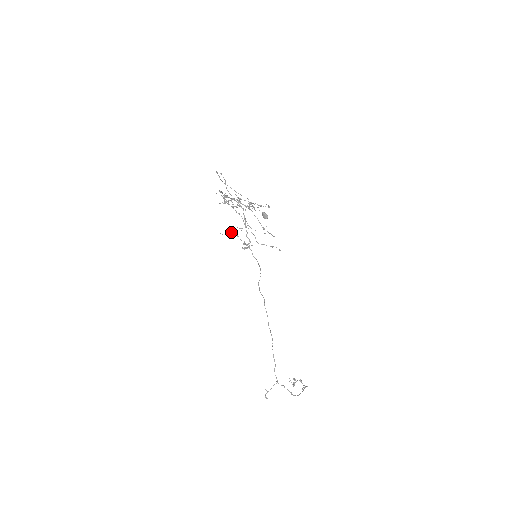
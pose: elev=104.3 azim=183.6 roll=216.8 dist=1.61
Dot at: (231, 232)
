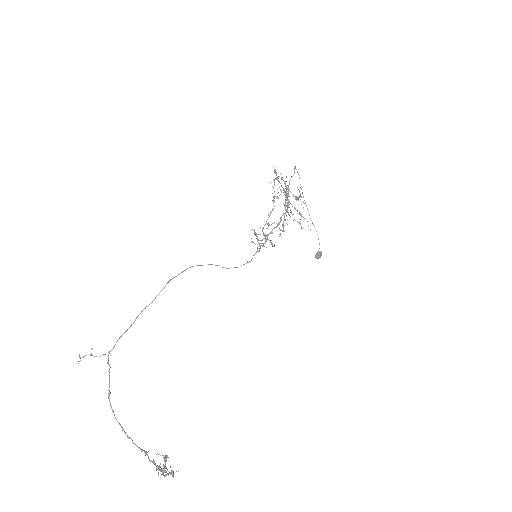
Dot at: occluded
